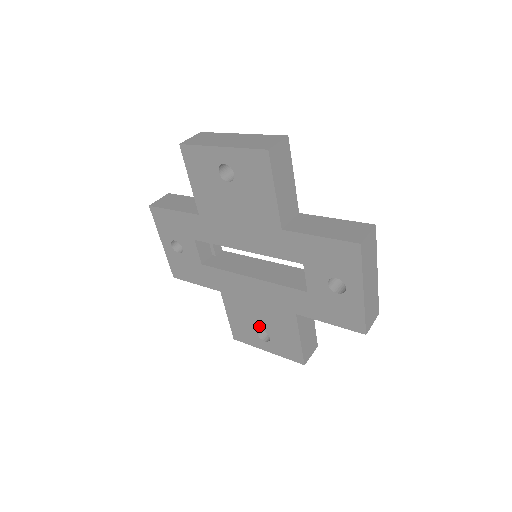
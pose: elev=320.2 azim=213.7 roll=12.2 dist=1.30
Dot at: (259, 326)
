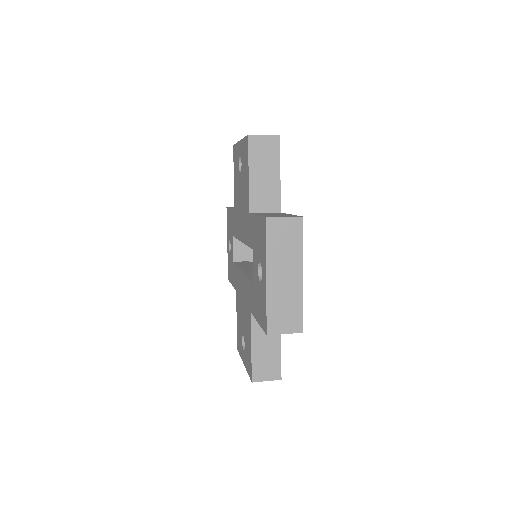
Dot at: (243, 331)
